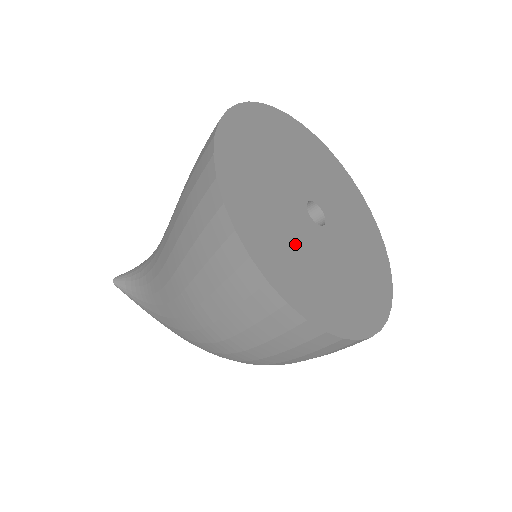
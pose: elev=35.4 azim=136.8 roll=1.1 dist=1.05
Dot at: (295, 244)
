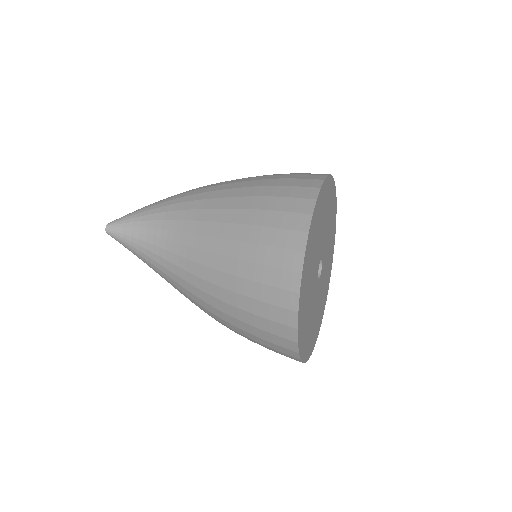
Dot at: (312, 316)
